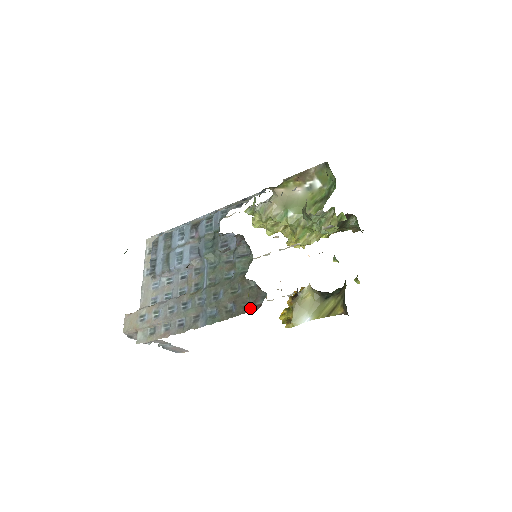
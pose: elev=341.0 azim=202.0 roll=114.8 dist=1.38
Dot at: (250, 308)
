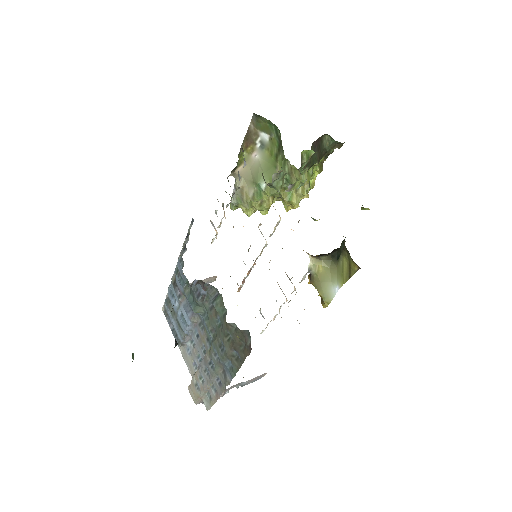
Dot at: (247, 350)
